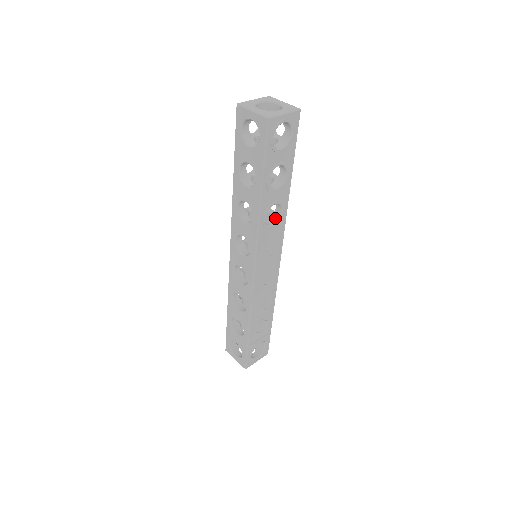
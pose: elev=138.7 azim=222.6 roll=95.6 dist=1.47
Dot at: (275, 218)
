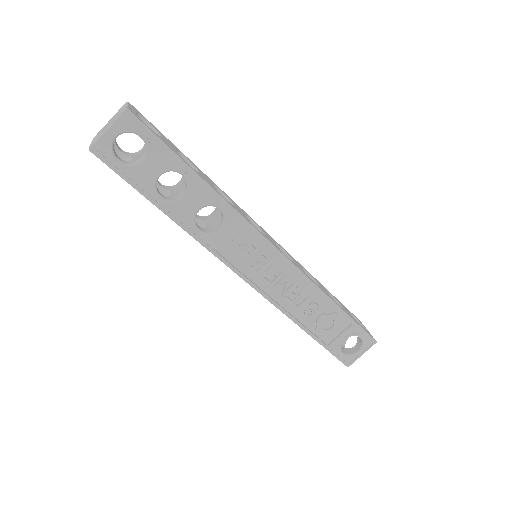
Dot at: (222, 219)
